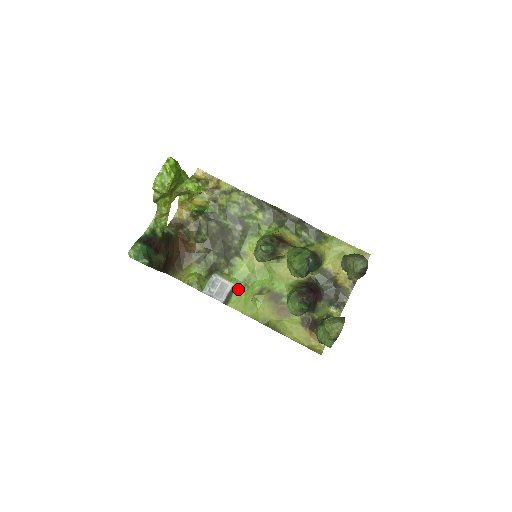
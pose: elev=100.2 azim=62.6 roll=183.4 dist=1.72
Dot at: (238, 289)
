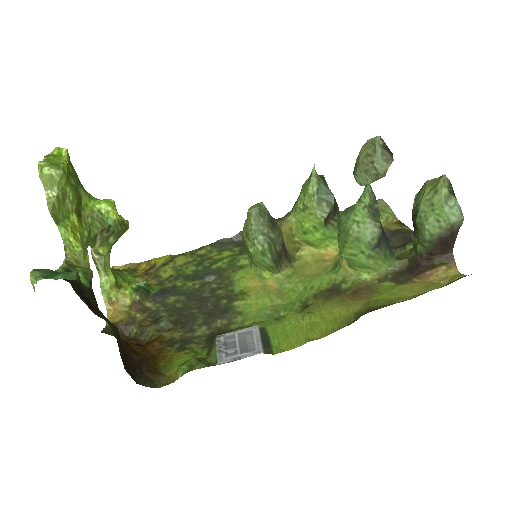
Dot at: (271, 327)
